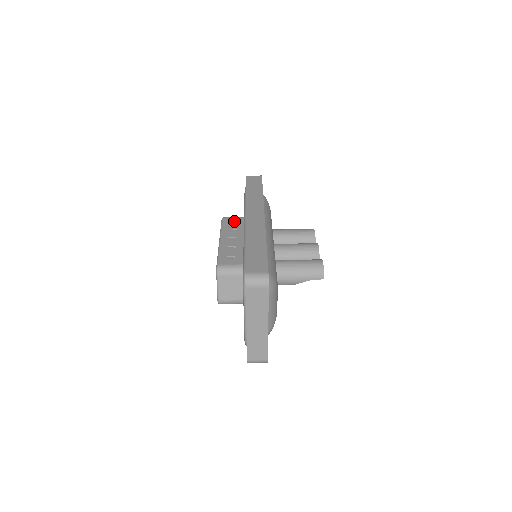
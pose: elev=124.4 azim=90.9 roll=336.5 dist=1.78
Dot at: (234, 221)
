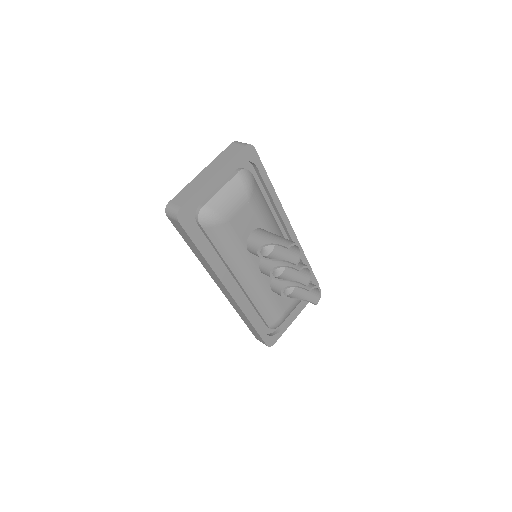
Dot at: occluded
